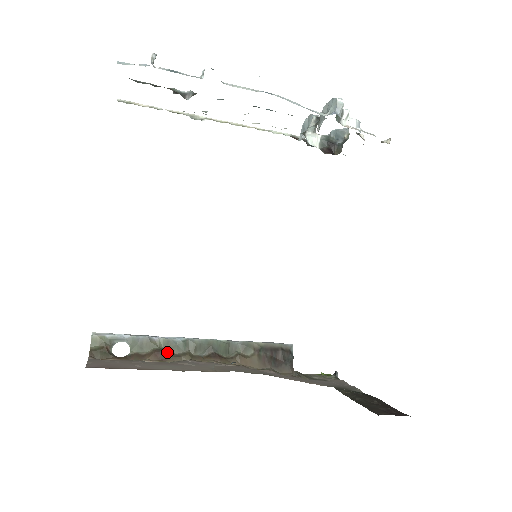
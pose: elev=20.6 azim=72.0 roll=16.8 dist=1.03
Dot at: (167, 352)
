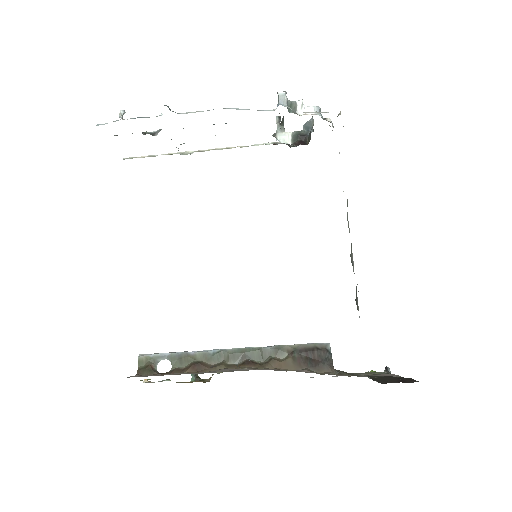
Dot at: (203, 364)
